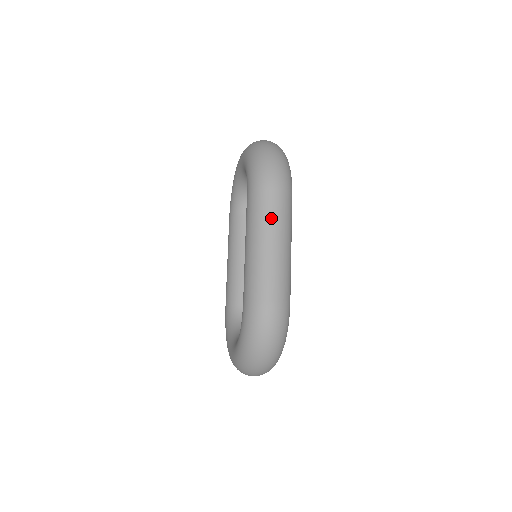
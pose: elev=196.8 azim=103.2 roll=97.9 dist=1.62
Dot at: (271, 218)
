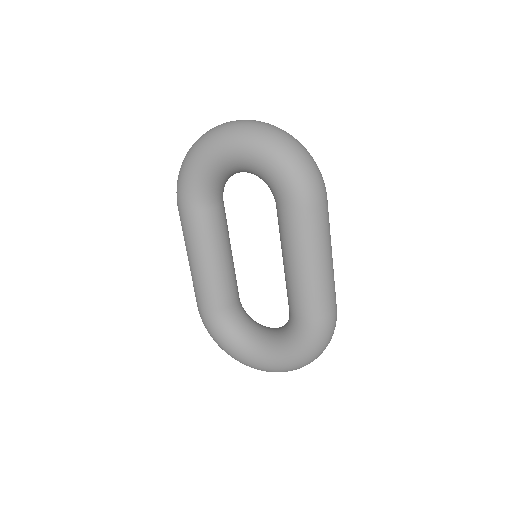
Dot at: (327, 233)
